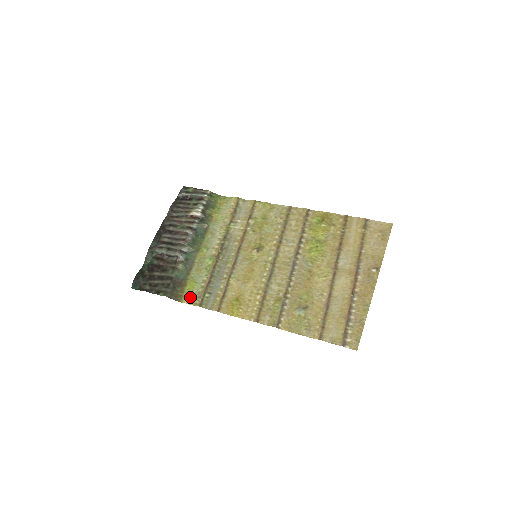
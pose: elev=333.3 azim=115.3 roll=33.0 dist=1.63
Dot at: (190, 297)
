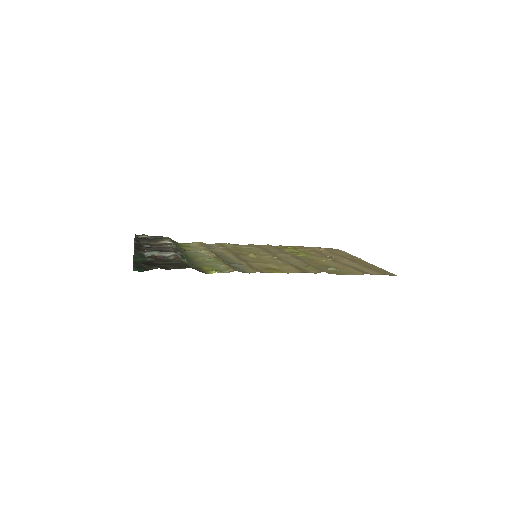
Dot at: (217, 270)
